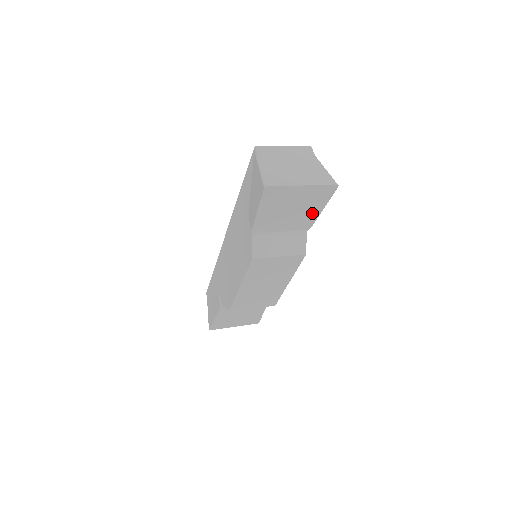
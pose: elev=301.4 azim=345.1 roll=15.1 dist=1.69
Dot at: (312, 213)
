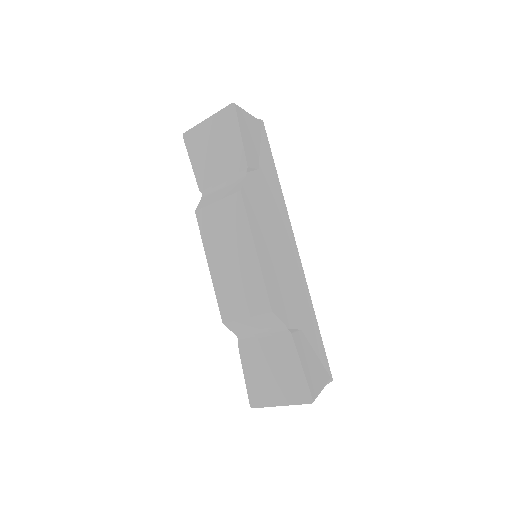
Dot at: (235, 147)
